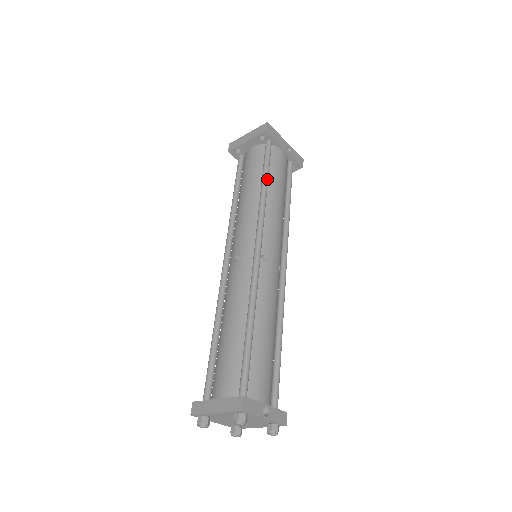
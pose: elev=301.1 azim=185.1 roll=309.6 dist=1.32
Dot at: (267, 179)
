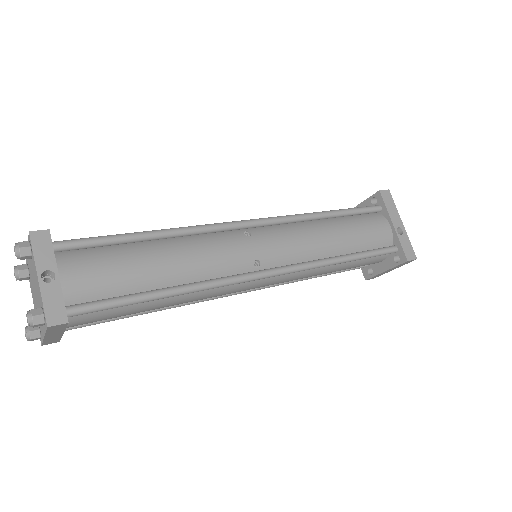
Dot at: (336, 212)
